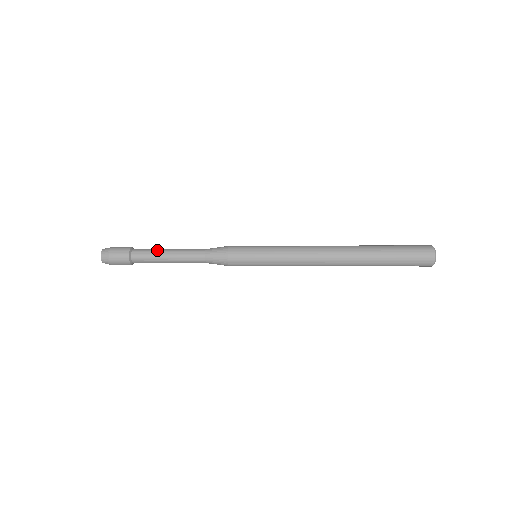
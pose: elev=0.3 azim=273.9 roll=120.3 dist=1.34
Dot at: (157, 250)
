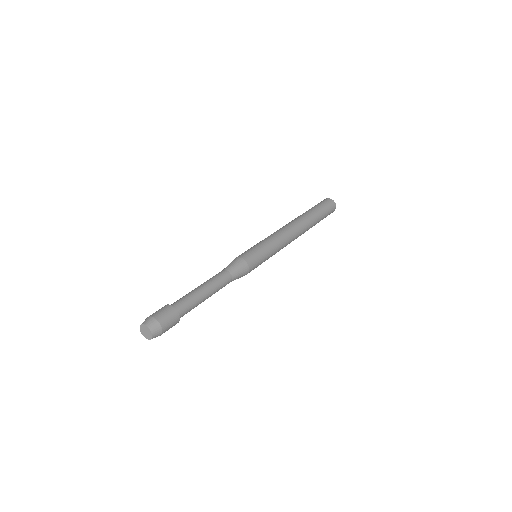
Dot at: (199, 302)
